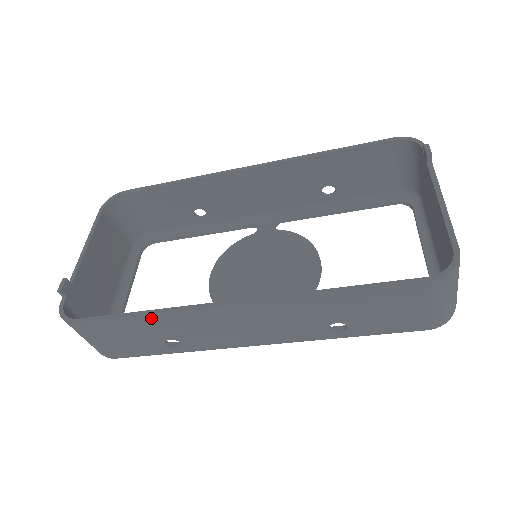
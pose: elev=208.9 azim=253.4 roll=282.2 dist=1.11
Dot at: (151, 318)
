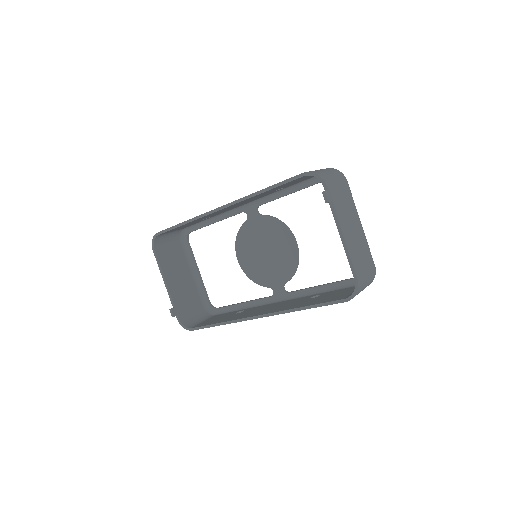
Dot at: (224, 324)
